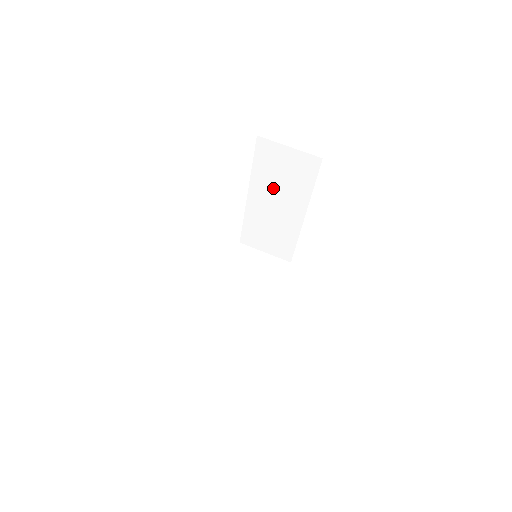
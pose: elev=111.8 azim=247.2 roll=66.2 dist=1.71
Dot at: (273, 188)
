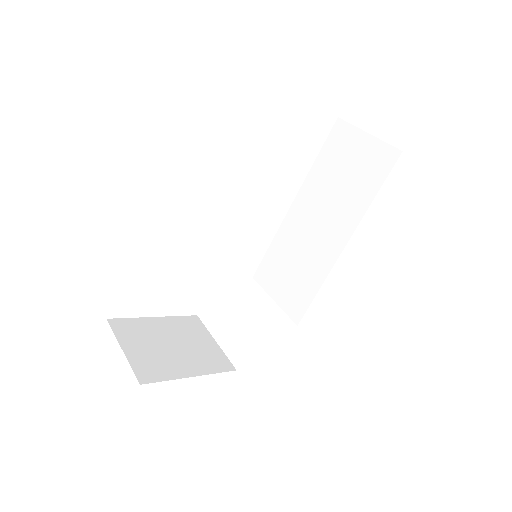
Dot at: (325, 194)
